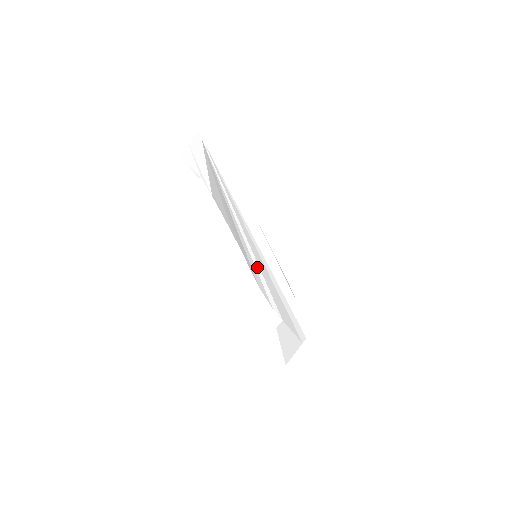
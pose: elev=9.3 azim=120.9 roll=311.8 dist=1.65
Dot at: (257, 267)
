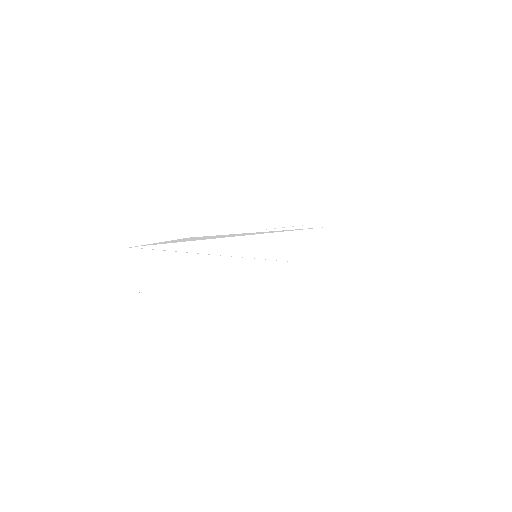
Dot at: (265, 262)
